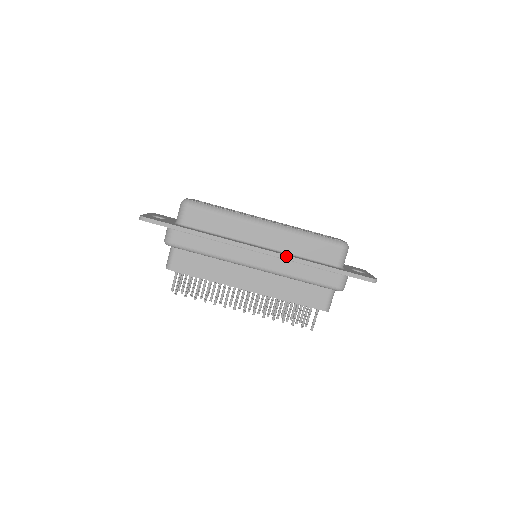
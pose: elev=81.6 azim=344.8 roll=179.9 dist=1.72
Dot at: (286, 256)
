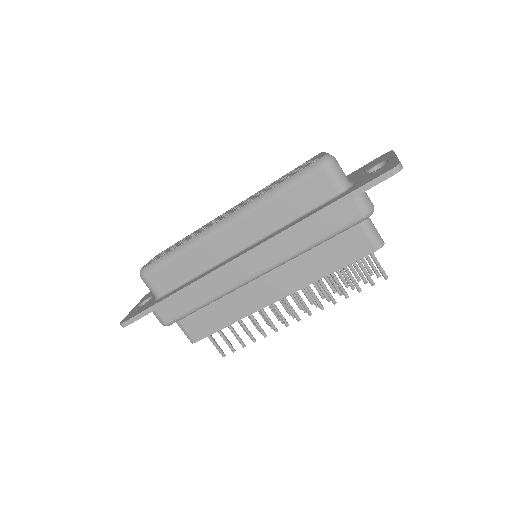
Dot at: (271, 239)
